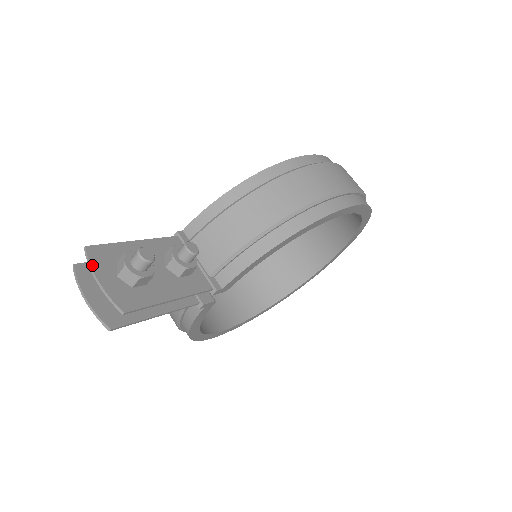
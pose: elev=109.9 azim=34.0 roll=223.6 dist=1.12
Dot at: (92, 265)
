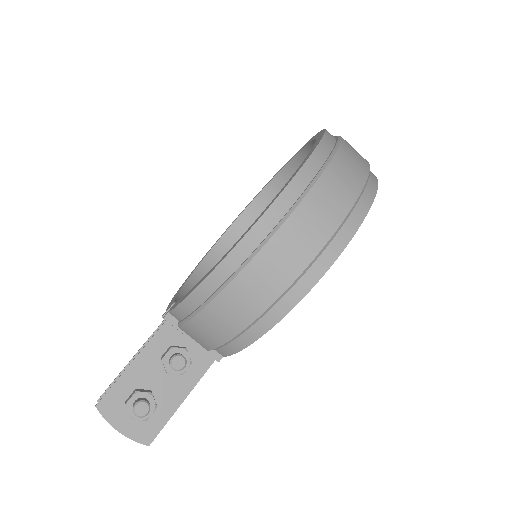
Dot at: (108, 421)
